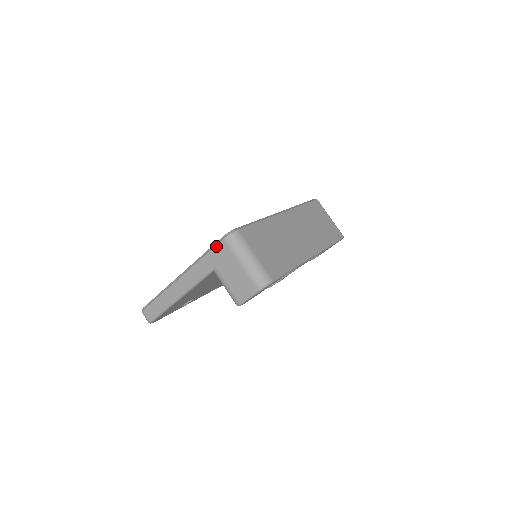
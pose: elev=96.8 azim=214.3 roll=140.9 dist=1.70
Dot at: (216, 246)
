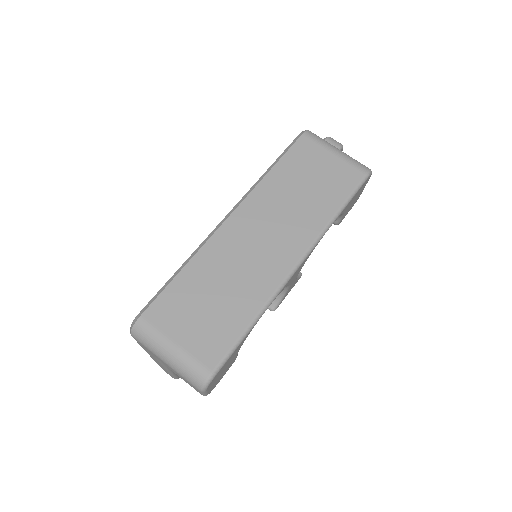
Dot at: occluded
